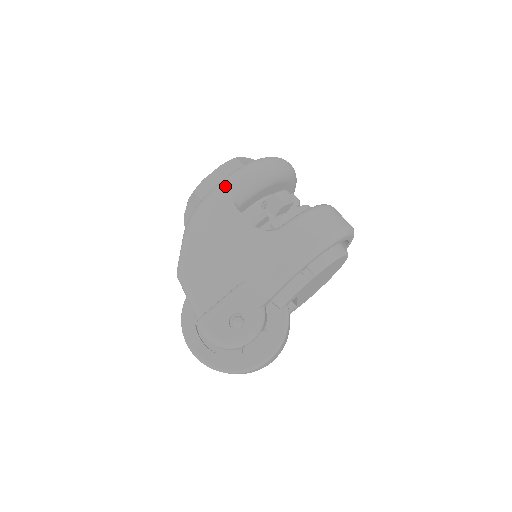
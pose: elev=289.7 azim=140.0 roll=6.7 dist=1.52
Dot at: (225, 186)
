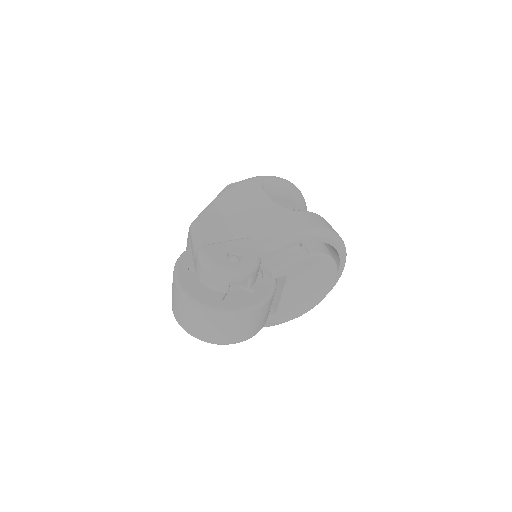
Dot at: (258, 177)
